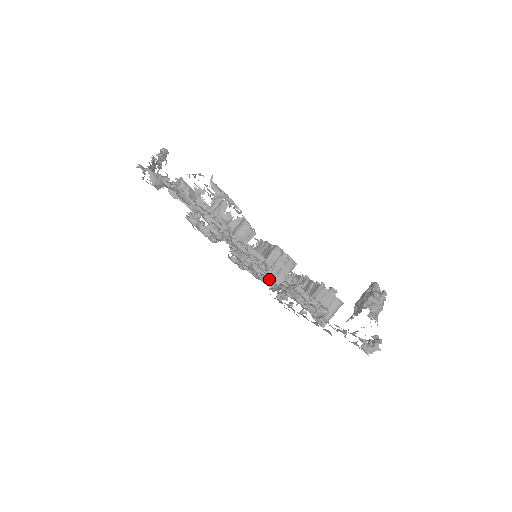
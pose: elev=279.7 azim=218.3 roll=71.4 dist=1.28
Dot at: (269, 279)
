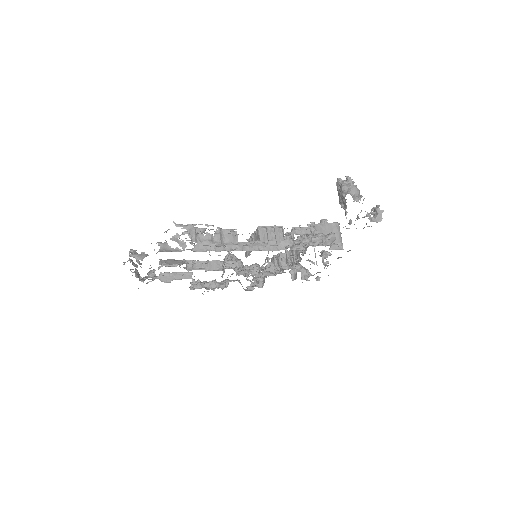
Dot at: occluded
